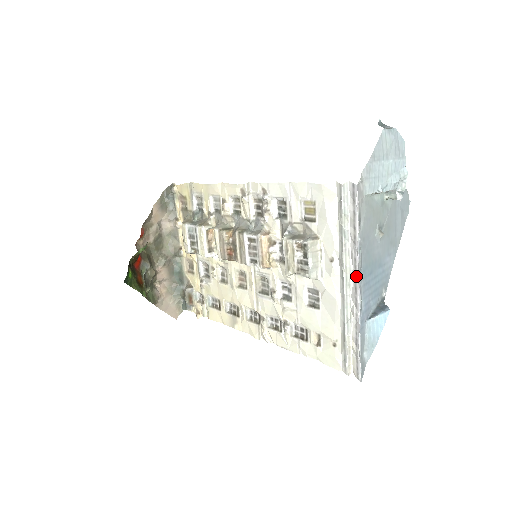
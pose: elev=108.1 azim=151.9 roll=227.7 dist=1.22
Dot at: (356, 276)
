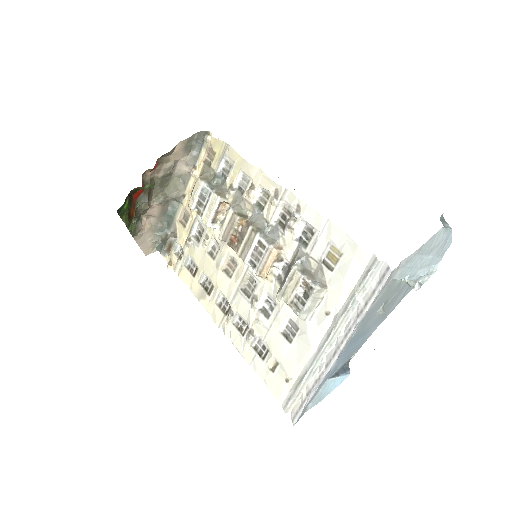
Dot at: (342, 343)
